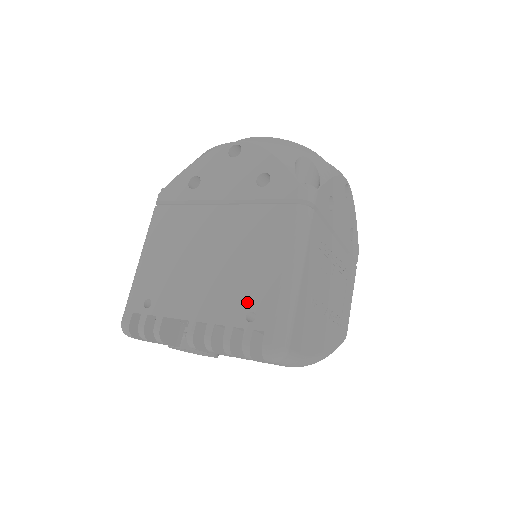
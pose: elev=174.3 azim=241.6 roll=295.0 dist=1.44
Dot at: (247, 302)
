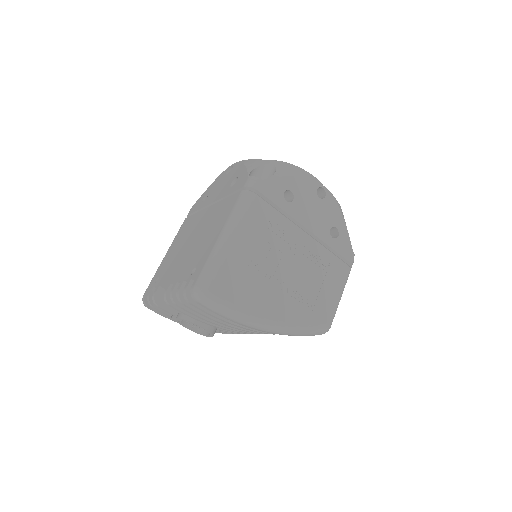
Dot at: (196, 262)
